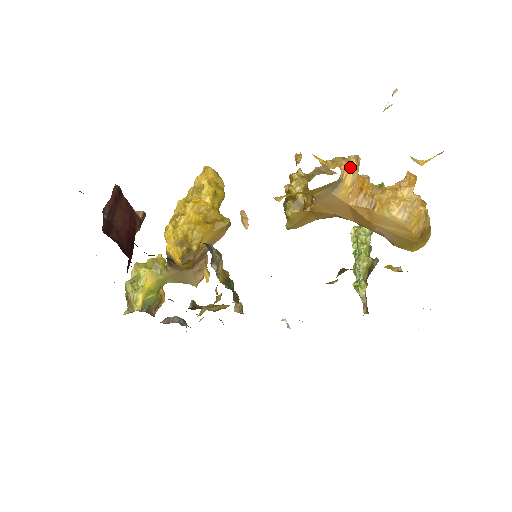
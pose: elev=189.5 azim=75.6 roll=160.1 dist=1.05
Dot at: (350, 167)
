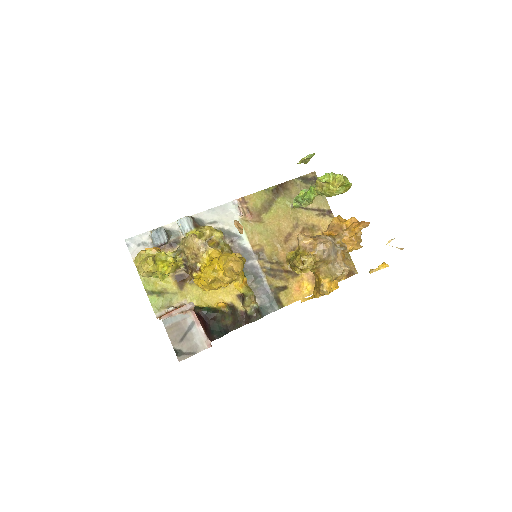
Dot at: occluded
